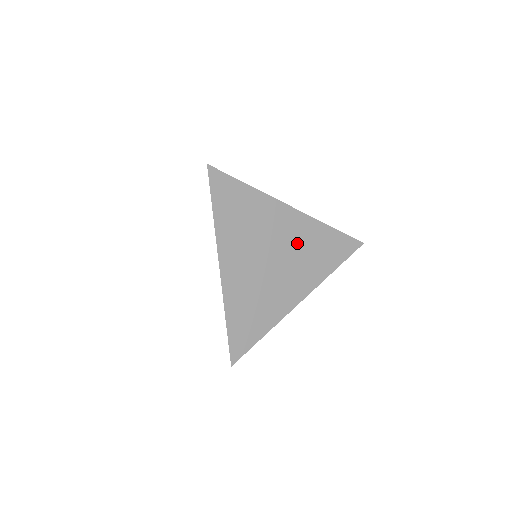
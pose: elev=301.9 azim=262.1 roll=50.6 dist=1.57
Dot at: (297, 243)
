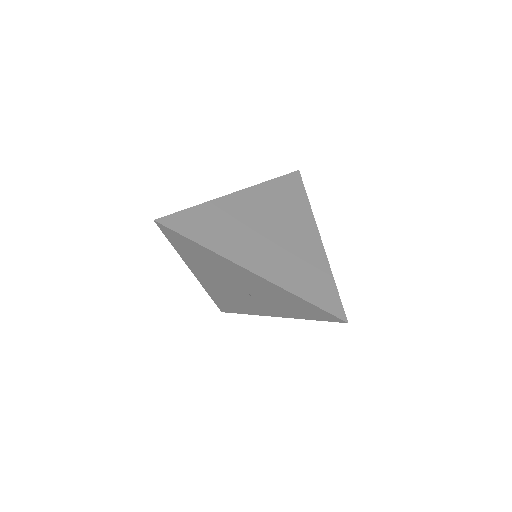
Dot at: (298, 251)
